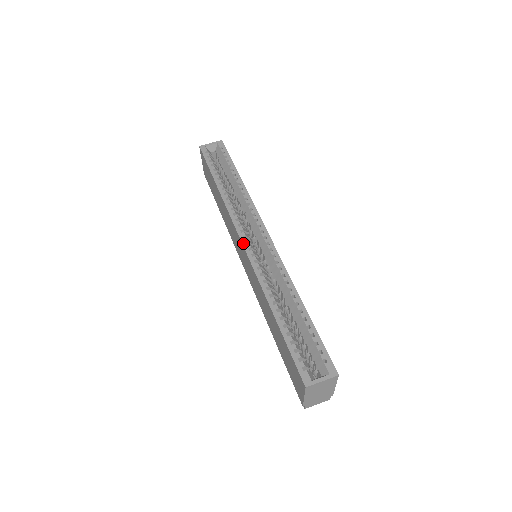
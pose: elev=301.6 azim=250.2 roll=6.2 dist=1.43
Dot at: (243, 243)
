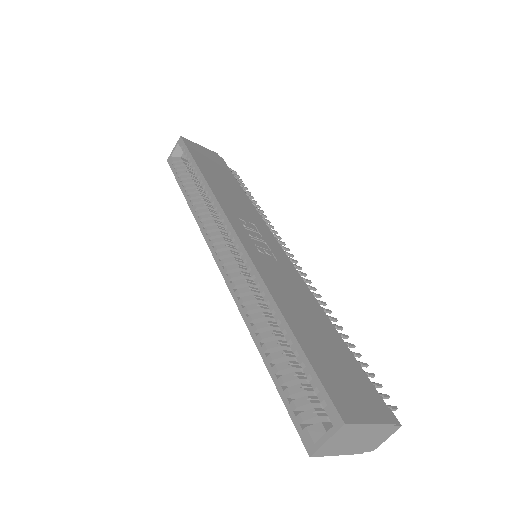
Dot at: (216, 262)
